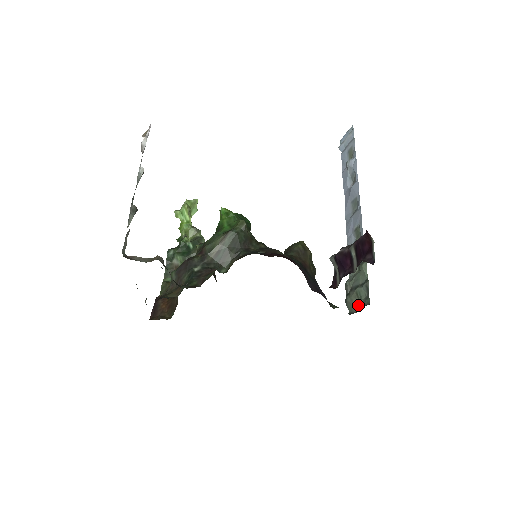
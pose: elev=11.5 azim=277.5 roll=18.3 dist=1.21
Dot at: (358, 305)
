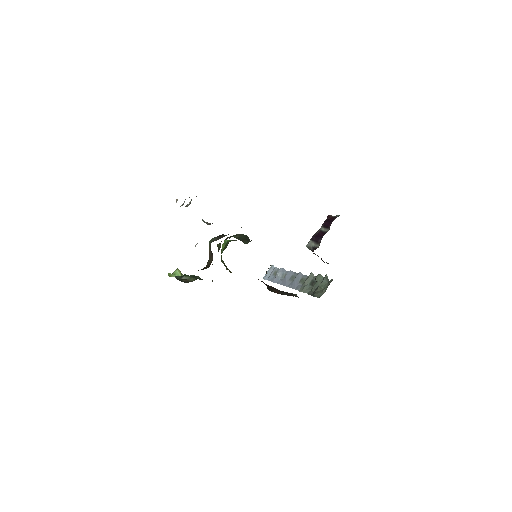
Dot at: (324, 289)
